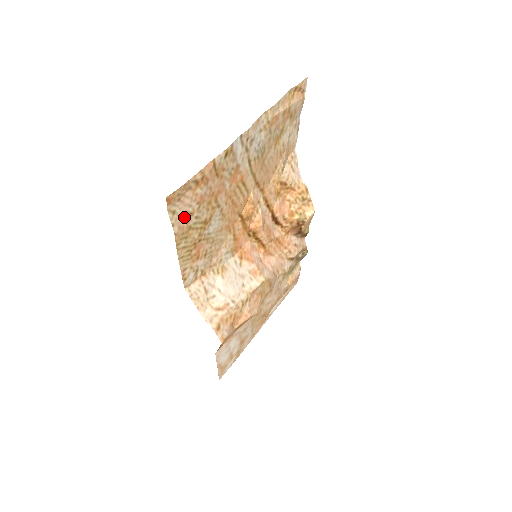
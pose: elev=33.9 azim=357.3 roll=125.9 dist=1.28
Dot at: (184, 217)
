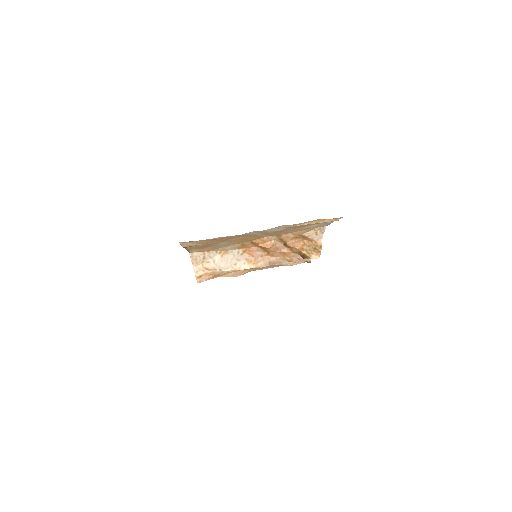
Dot at: (193, 243)
